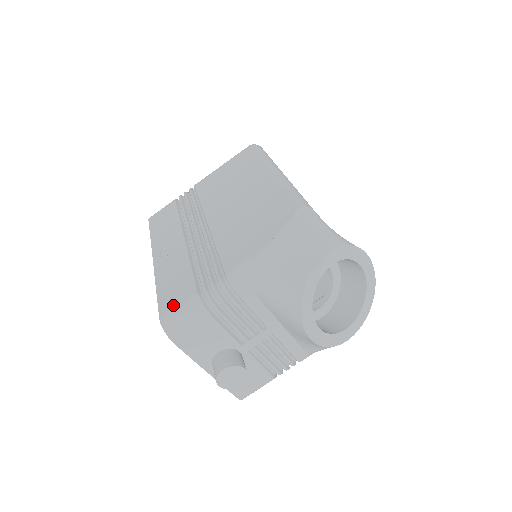
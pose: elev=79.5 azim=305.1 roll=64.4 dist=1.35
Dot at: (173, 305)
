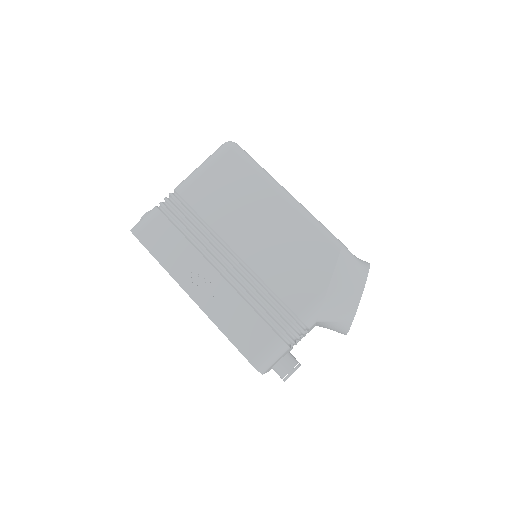
Dot at: (257, 349)
